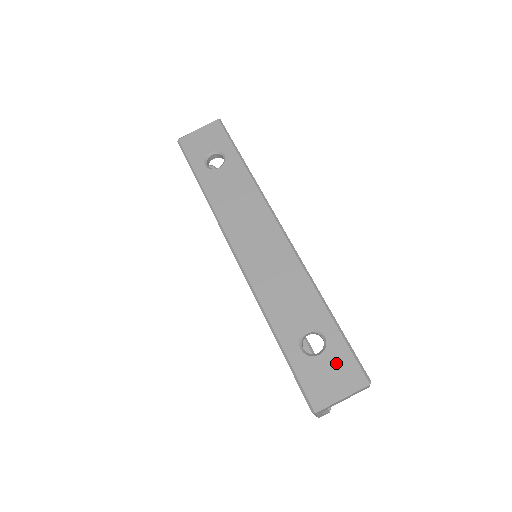
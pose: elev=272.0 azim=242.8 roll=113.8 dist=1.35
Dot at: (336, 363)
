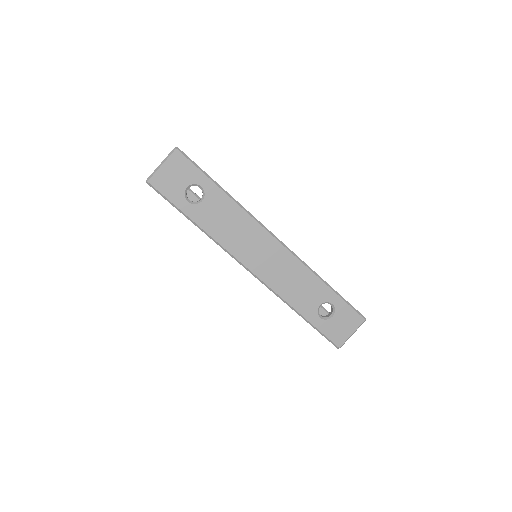
Dot at: (344, 317)
